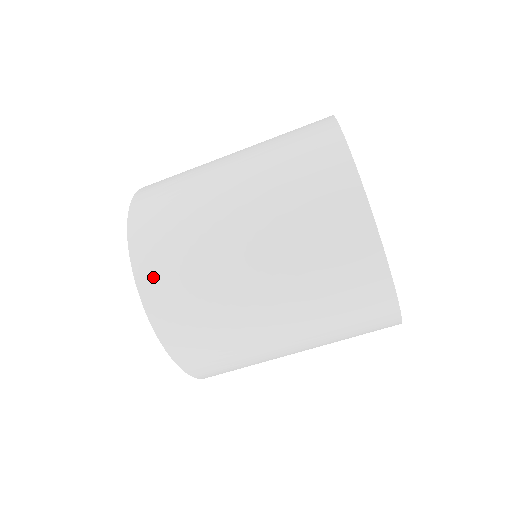
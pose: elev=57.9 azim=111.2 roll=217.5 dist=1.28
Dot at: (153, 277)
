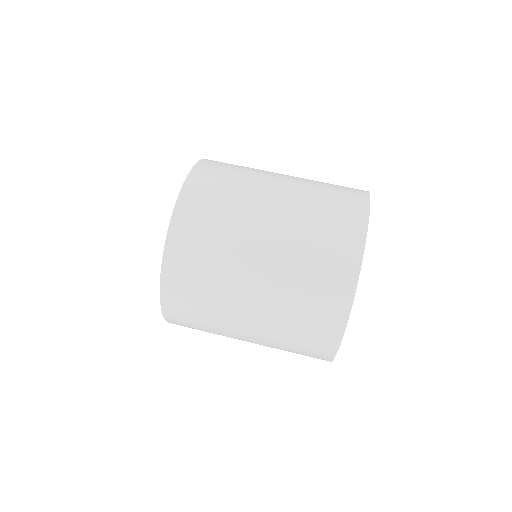
Dot at: occluded
